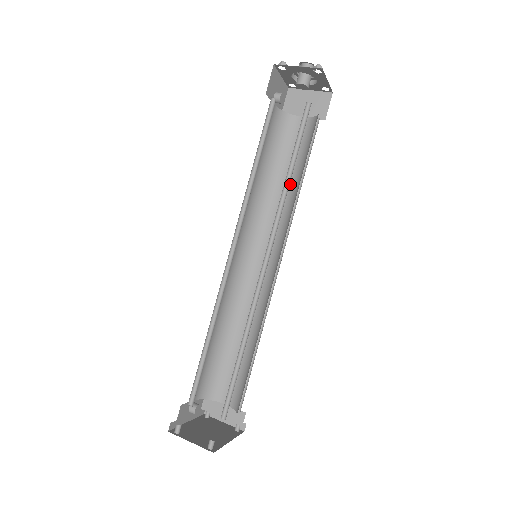
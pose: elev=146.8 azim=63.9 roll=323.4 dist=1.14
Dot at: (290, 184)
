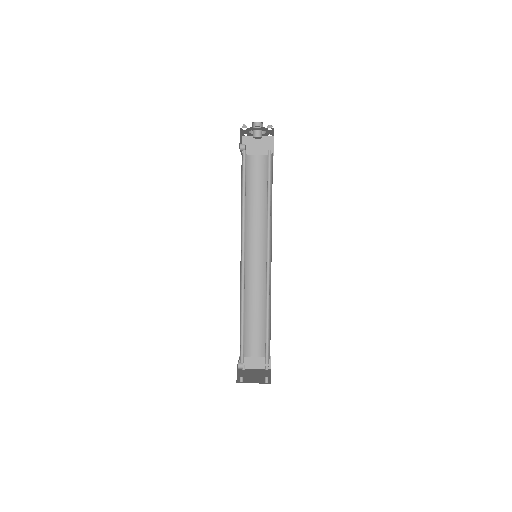
Dot at: (262, 203)
